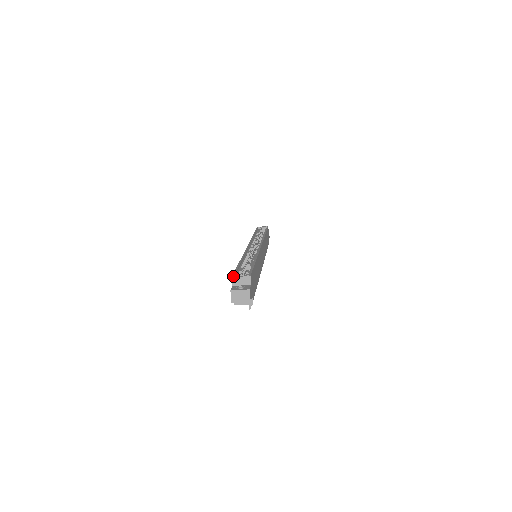
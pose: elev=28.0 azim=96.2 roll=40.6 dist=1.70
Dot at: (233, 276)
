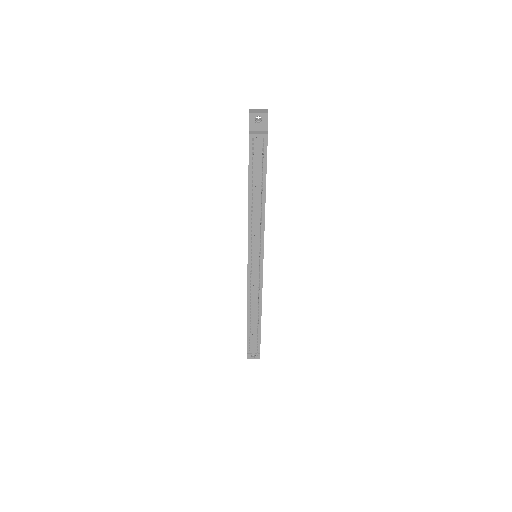
Dot at: occluded
